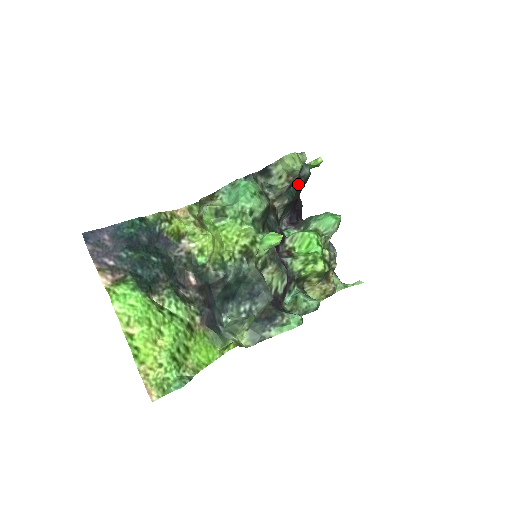
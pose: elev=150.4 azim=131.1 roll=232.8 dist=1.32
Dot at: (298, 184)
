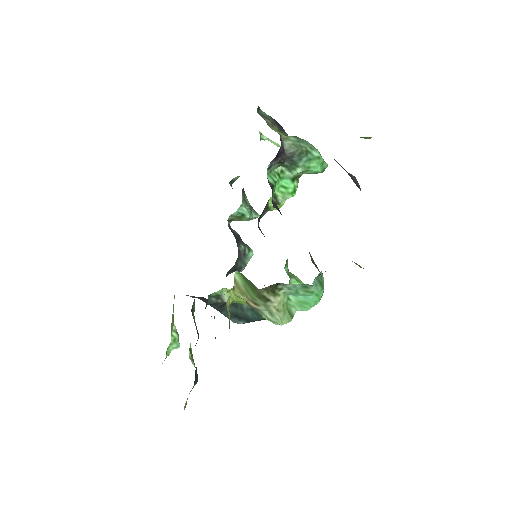
Dot at: occluded
